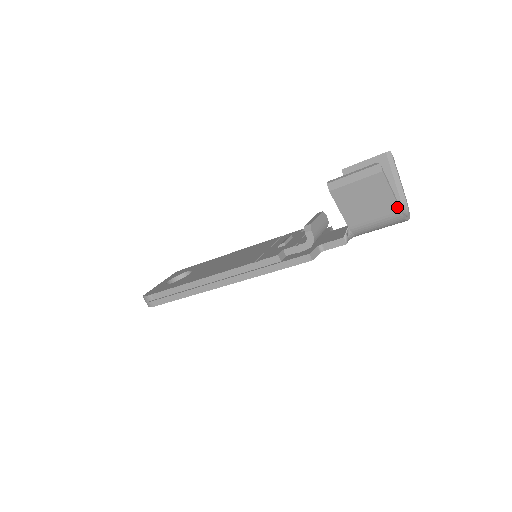
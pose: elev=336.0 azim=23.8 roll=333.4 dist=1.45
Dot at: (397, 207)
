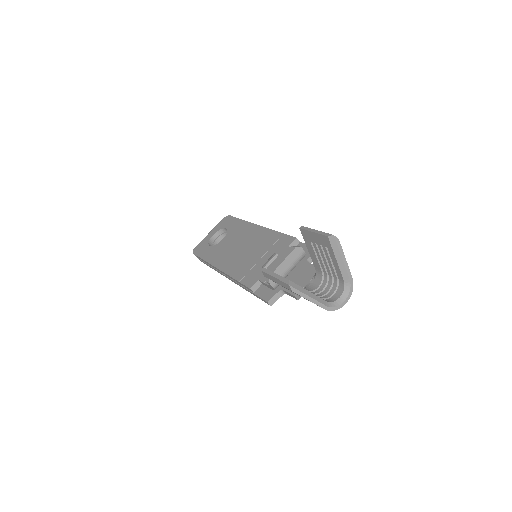
Dot at: occluded
